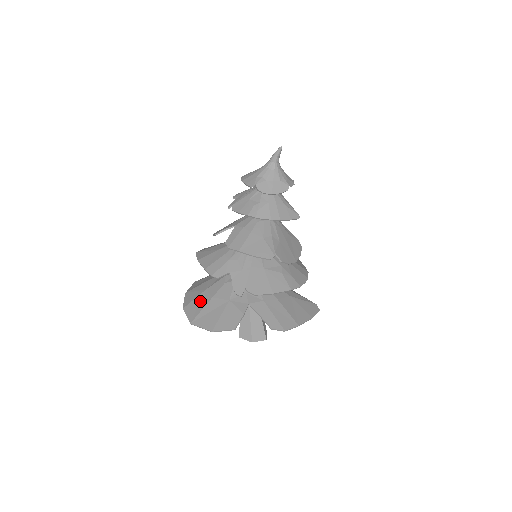
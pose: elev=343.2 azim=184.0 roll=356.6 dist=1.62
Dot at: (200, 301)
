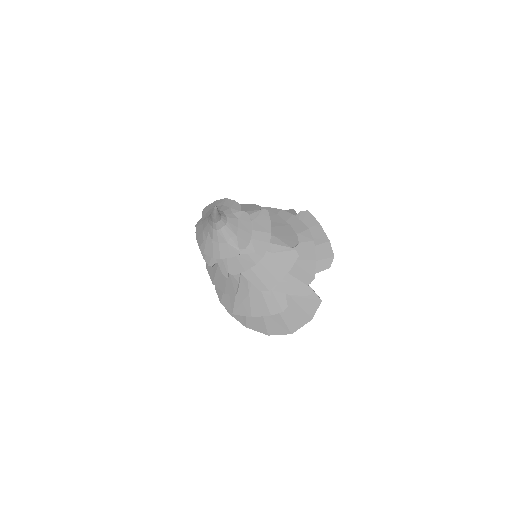
Dot at: (272, 320)
